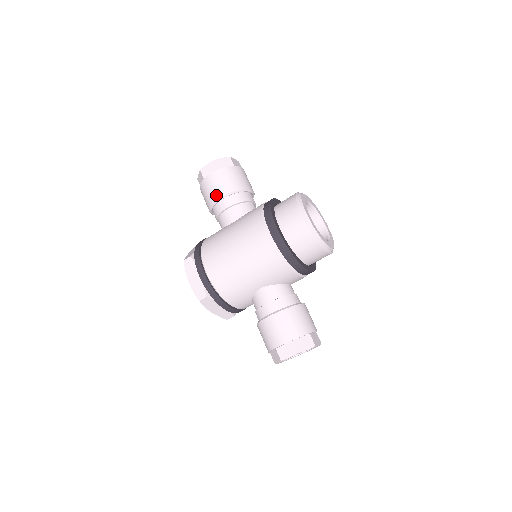
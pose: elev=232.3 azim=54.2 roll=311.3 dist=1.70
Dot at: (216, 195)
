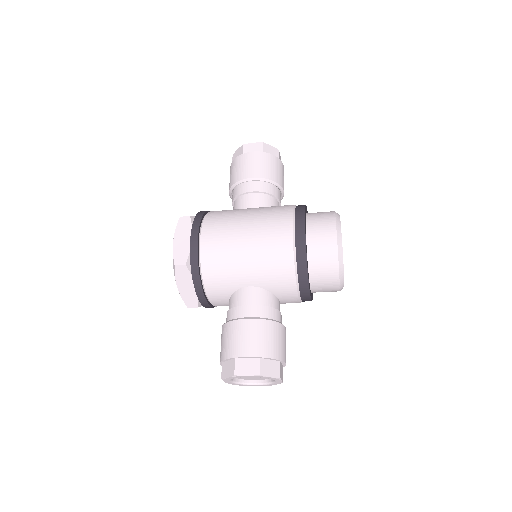
Dot at: (249, 173)
